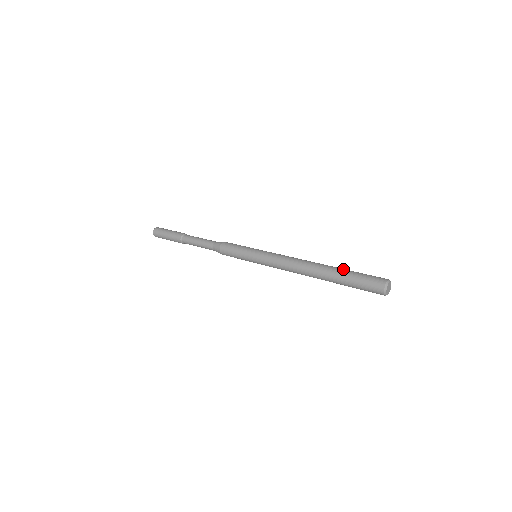
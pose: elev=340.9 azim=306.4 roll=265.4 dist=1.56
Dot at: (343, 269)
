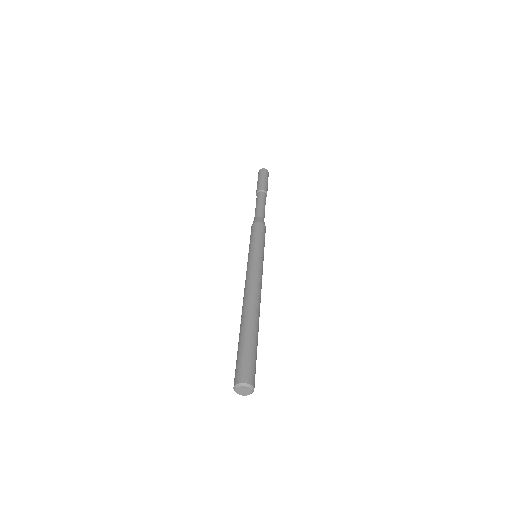
Dot at: (256, 337)
